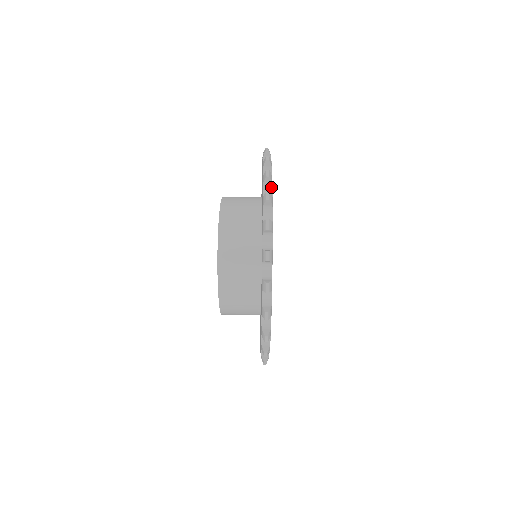
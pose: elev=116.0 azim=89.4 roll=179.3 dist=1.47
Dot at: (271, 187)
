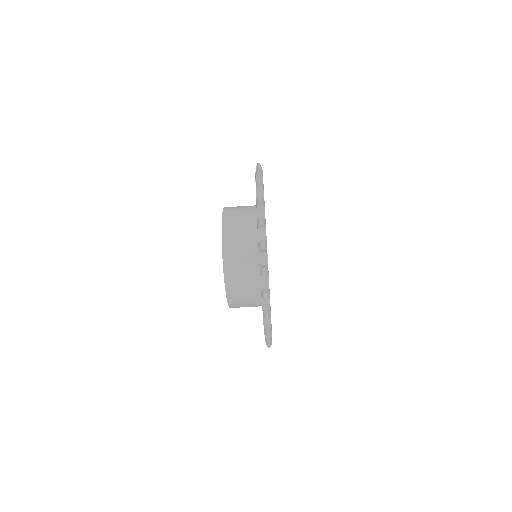
Dot at: occluded
